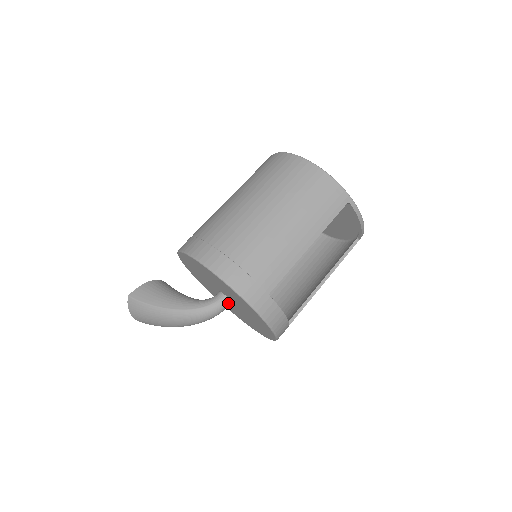
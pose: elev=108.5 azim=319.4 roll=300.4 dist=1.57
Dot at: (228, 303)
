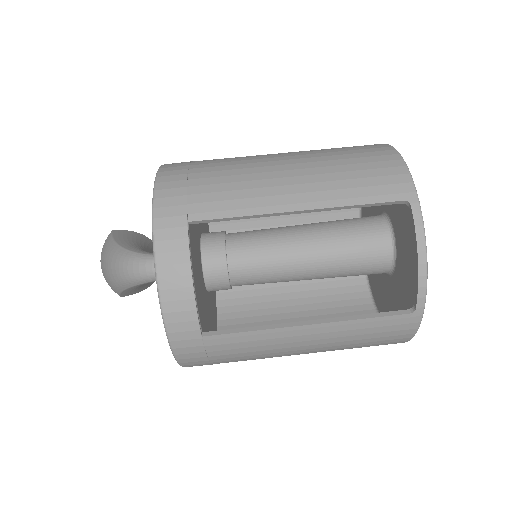
Dot at: occluded
